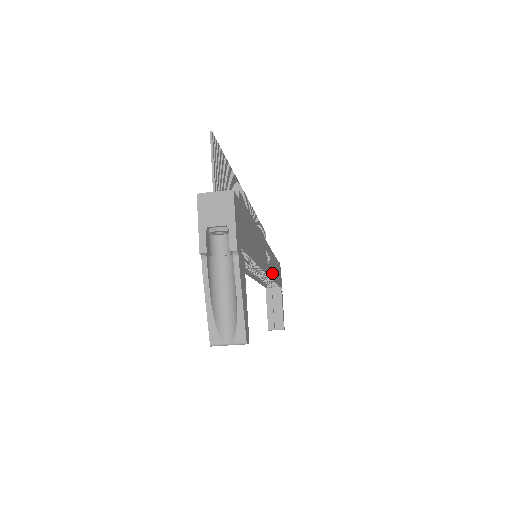
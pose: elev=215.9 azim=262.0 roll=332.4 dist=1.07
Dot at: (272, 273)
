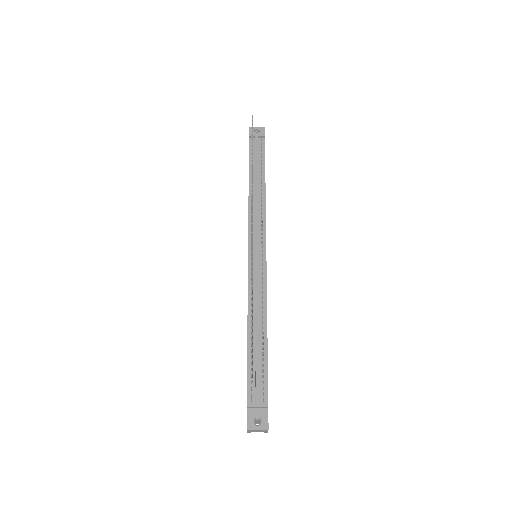
Dot at: occluded
